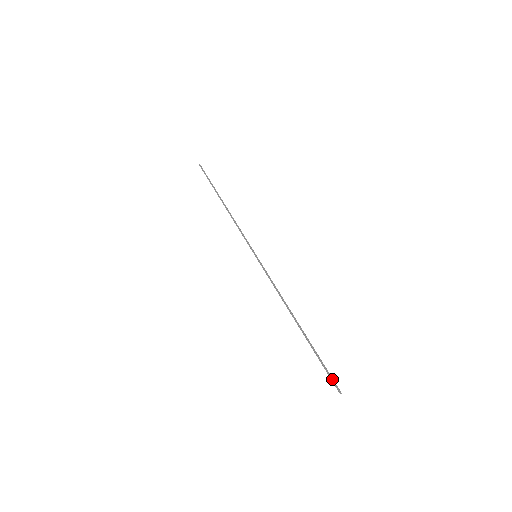
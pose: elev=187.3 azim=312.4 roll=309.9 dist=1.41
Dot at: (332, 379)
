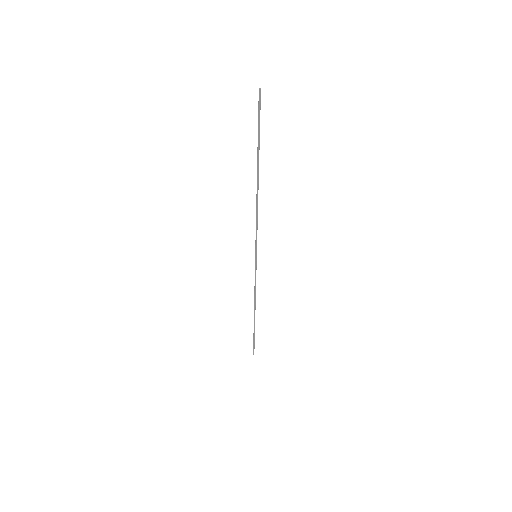
Dot at: (253, 348)
